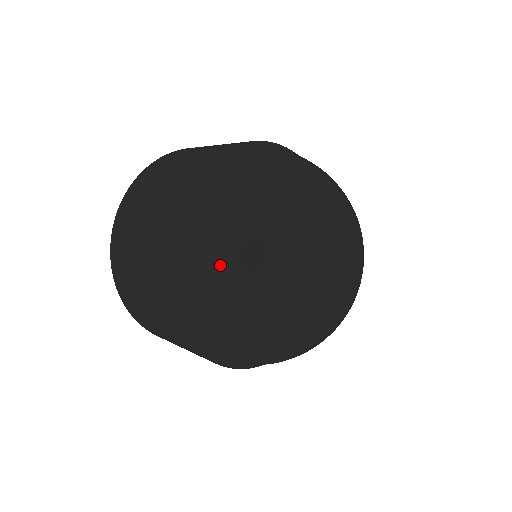
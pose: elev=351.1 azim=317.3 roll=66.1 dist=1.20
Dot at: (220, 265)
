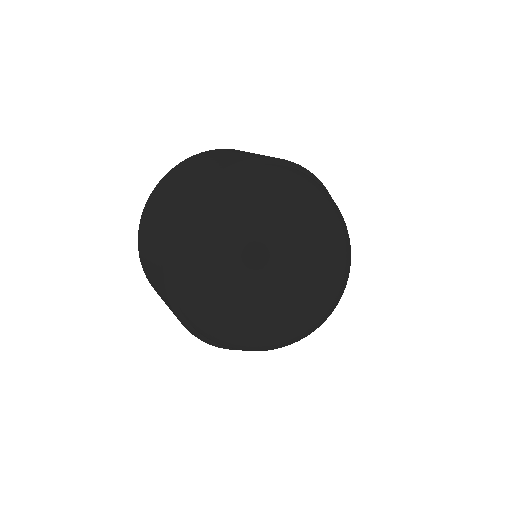
Dot at: (203, 307)
